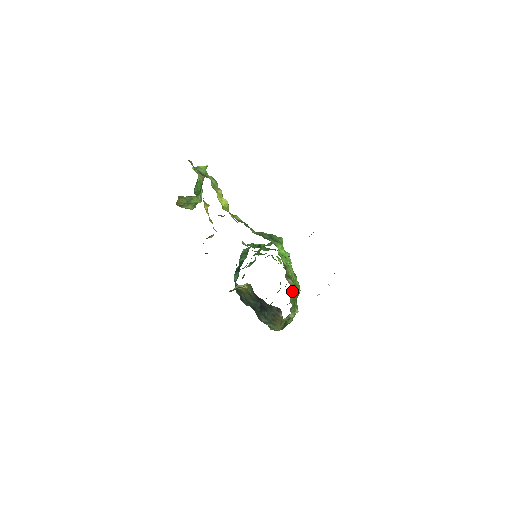
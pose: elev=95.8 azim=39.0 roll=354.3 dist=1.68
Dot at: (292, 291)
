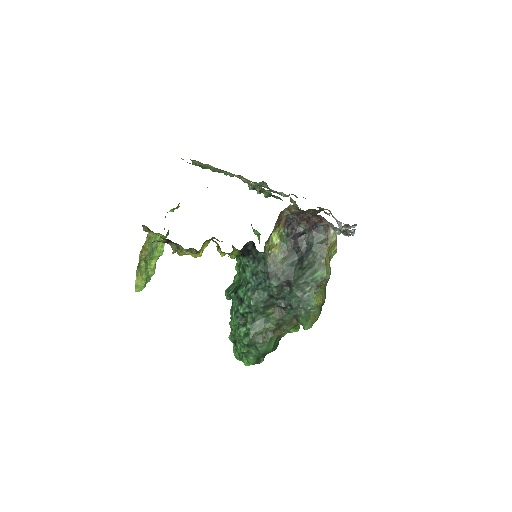
Dot at: occluded
